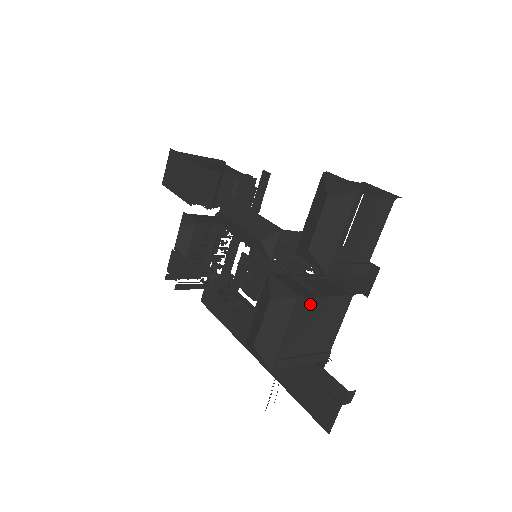
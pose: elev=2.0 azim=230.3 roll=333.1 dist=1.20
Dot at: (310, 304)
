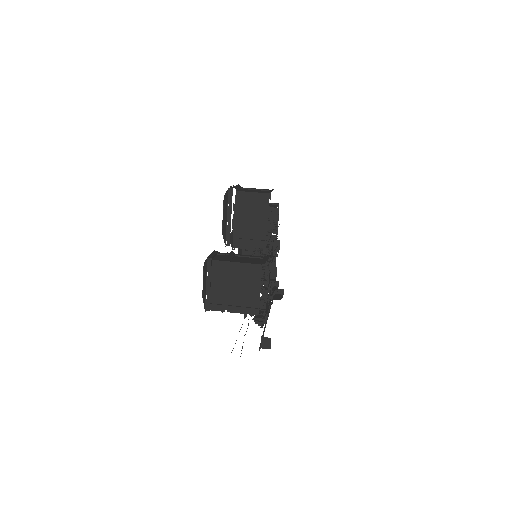
Dot at: (222, 266)
